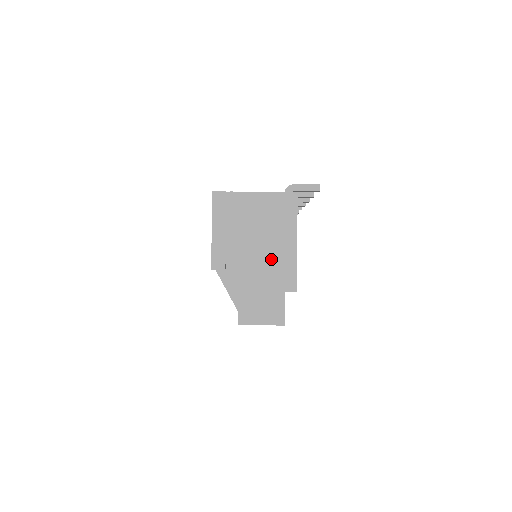
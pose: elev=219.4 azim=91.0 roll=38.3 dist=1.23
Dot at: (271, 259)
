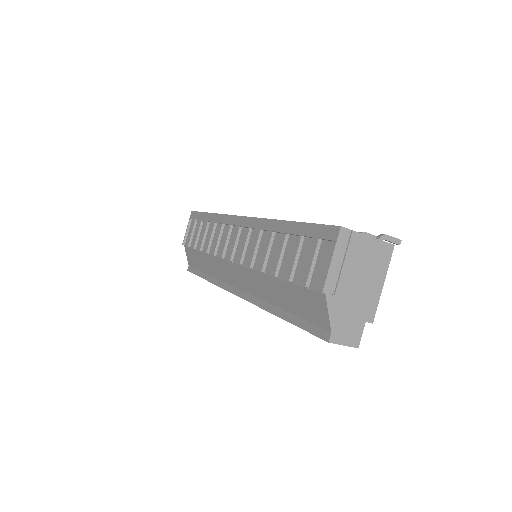
Dot at: (364, 293)
